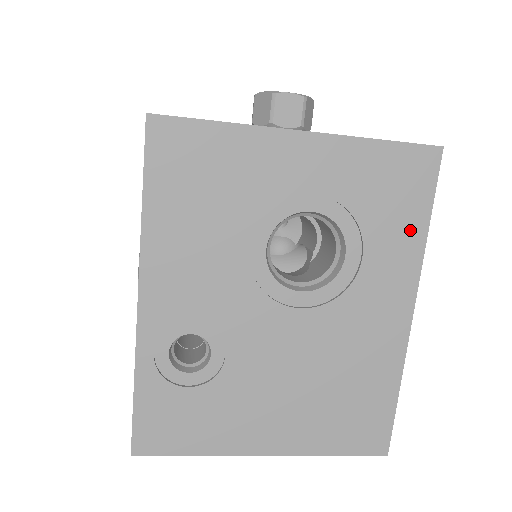
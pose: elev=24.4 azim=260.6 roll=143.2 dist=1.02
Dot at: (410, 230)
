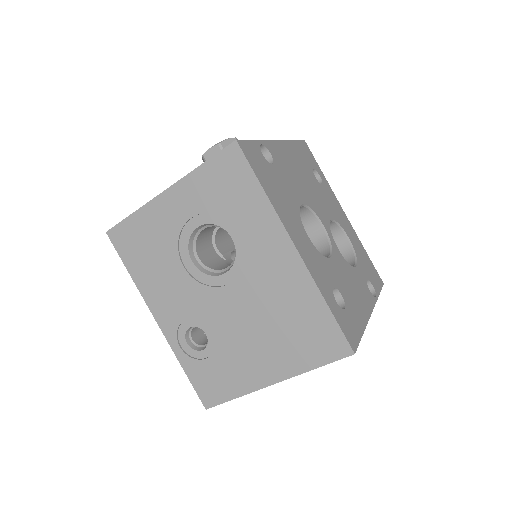
Dot at: (254, 200)
